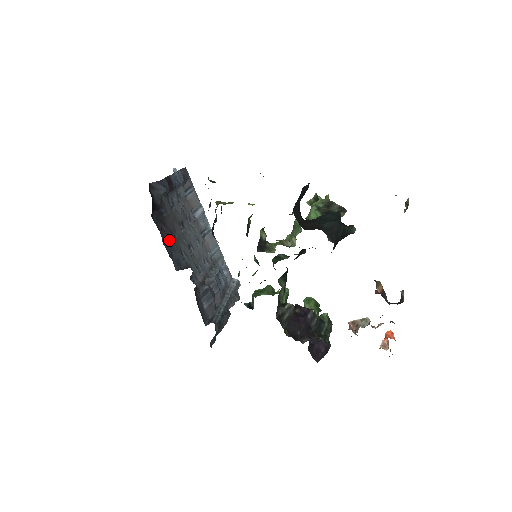
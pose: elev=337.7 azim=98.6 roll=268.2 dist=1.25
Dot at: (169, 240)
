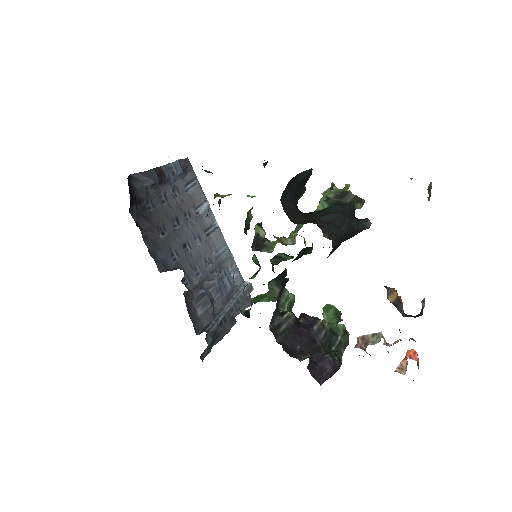
Dot at: (154, 238)
